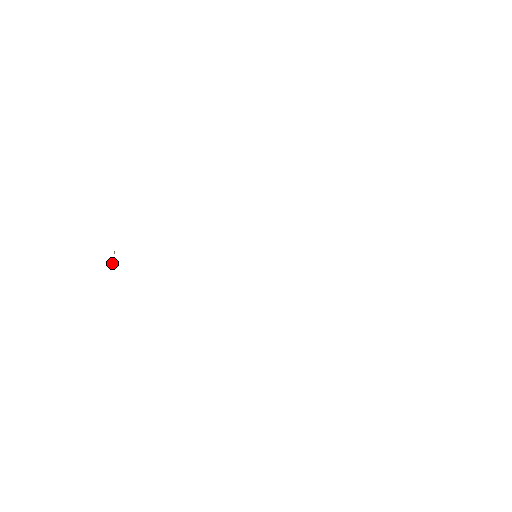
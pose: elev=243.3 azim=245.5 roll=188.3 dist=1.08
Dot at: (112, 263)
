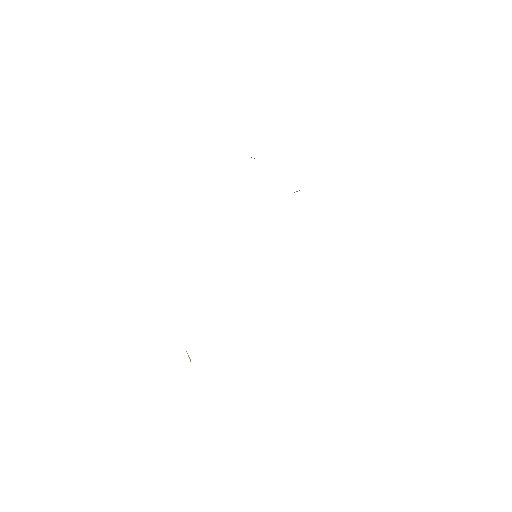
Dot at: occluded
